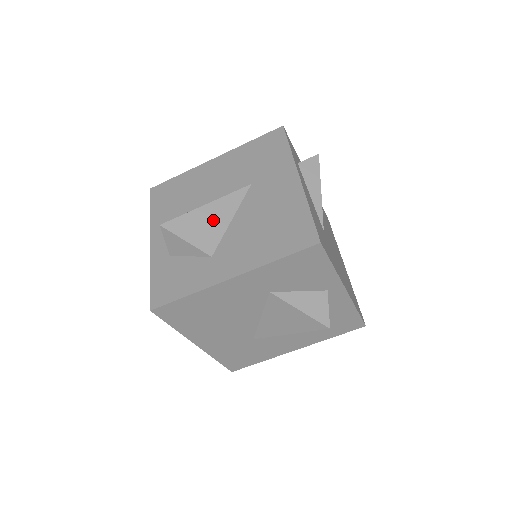
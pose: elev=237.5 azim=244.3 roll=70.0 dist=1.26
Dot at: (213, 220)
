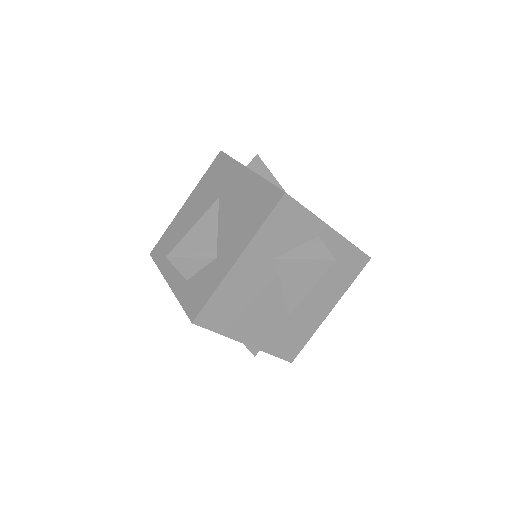
Dot at: (204, 234)
